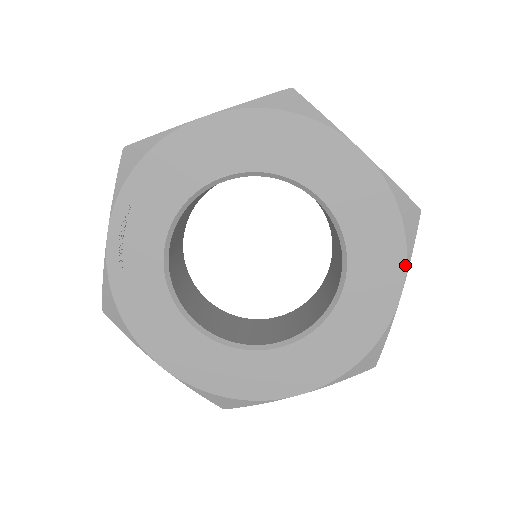
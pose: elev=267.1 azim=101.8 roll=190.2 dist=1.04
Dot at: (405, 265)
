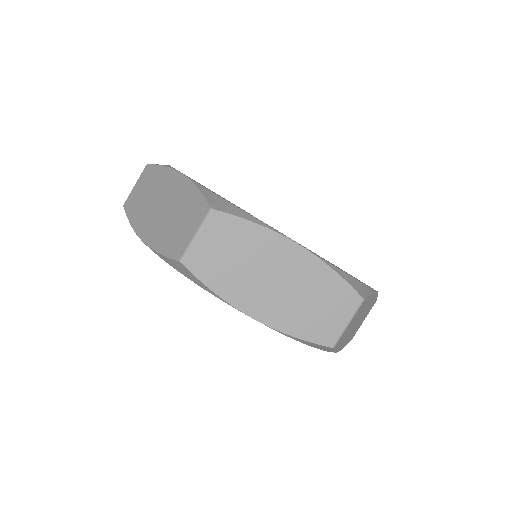
Dot at: occluded
